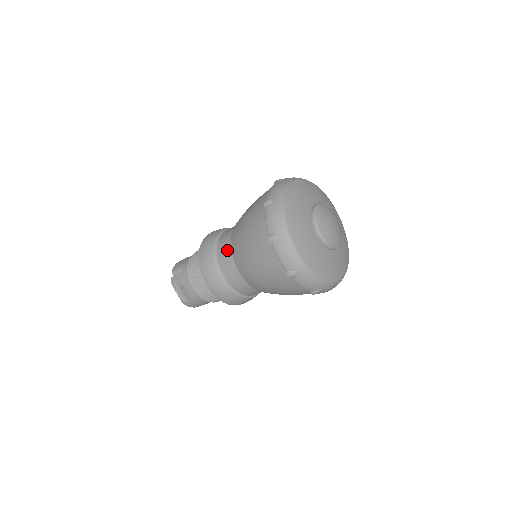
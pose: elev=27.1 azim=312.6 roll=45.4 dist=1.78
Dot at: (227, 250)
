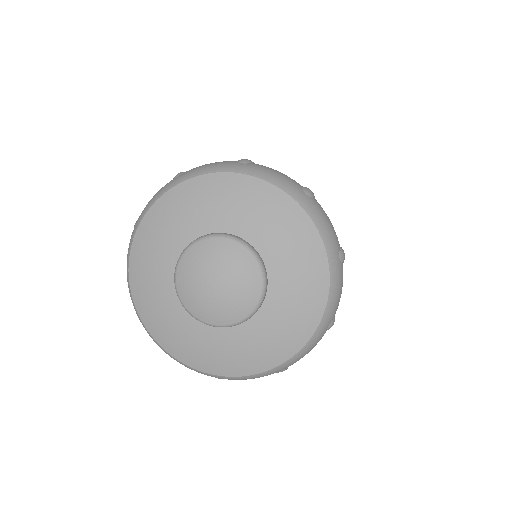
Dot at: occluded
